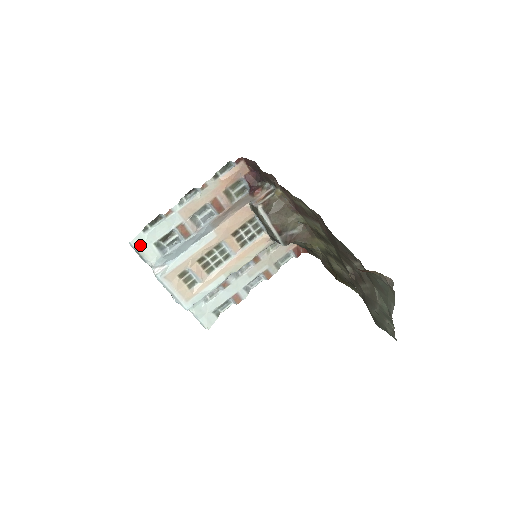
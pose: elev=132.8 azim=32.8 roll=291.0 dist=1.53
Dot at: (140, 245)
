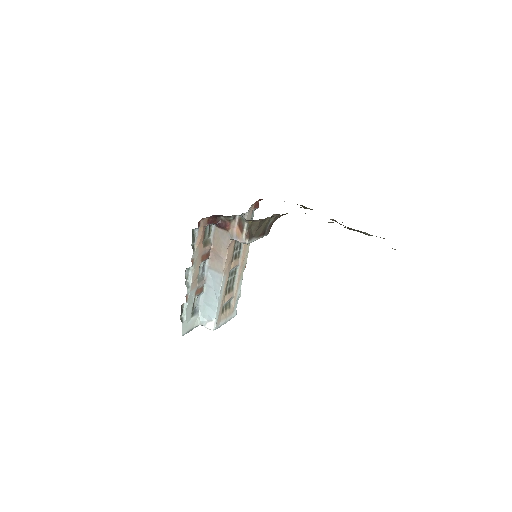
Dot at: (187, 329)
